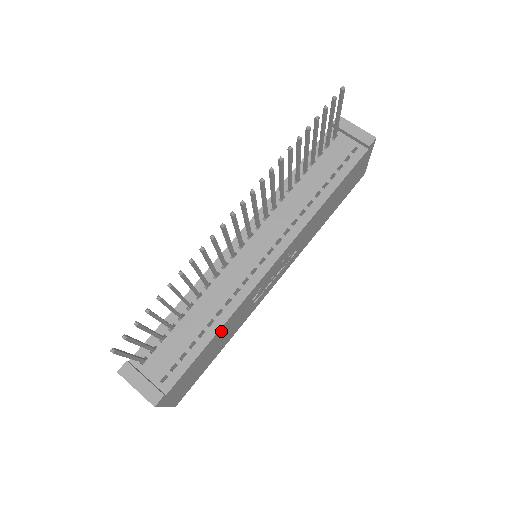
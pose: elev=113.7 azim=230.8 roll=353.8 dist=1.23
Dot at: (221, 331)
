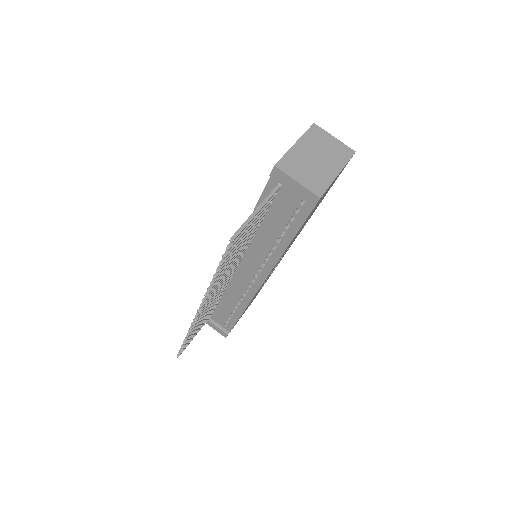
Dot at: occluded
